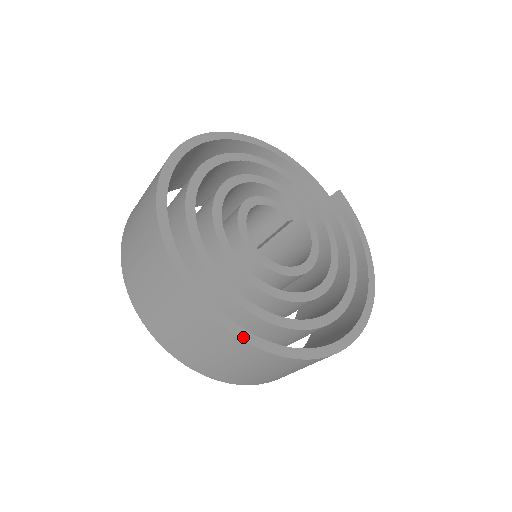
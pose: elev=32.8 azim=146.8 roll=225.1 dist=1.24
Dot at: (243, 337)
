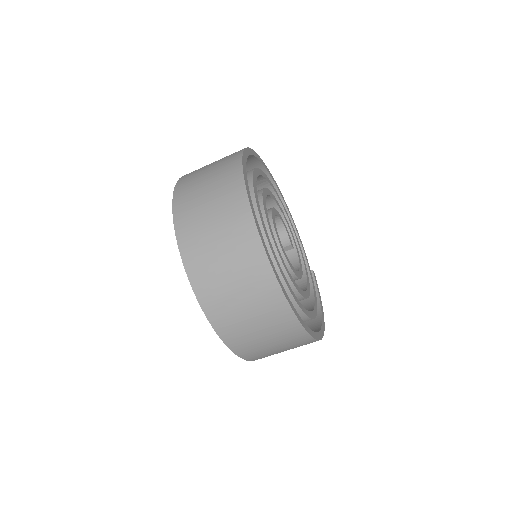
Dot at: (265, 249)
